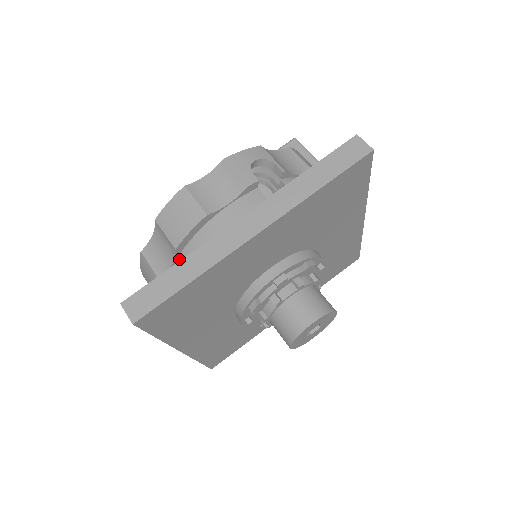
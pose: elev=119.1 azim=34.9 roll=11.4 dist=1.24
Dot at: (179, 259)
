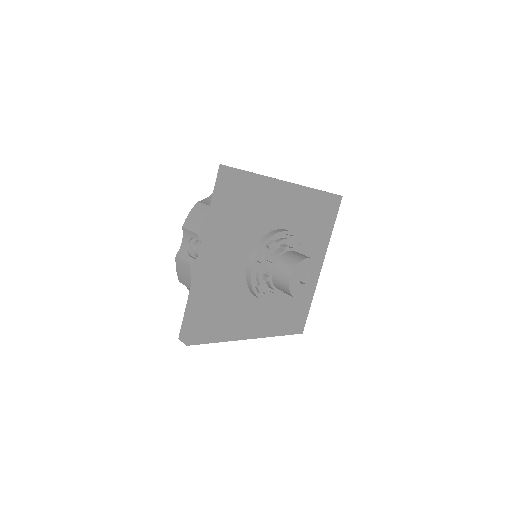
Dot at: occluded
